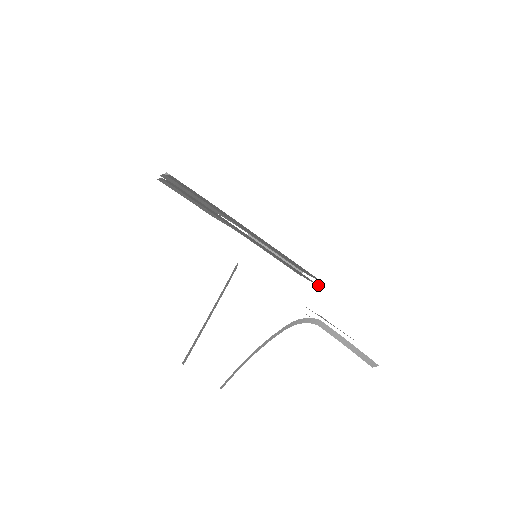
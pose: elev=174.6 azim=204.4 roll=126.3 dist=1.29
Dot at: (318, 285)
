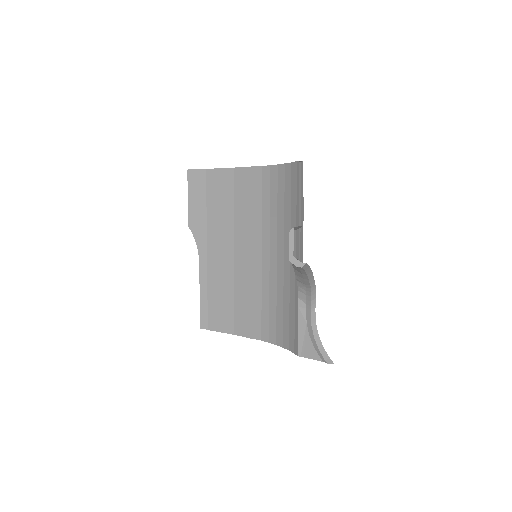
Dot at: (231, 333)
